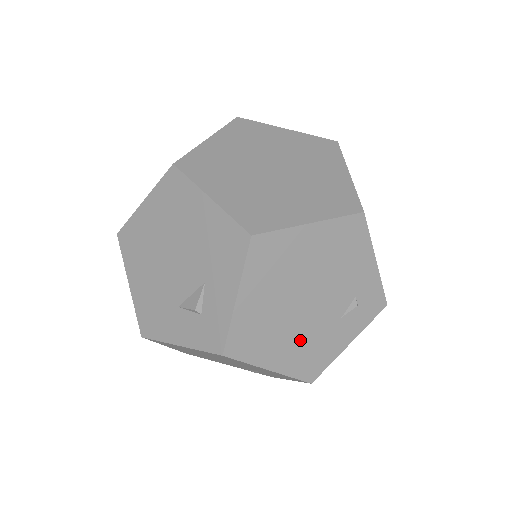
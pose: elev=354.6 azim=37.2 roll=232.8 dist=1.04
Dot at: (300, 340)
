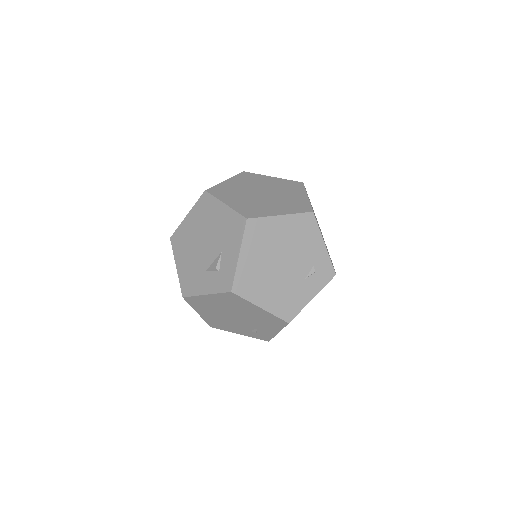
Dot at: (279, 290)
